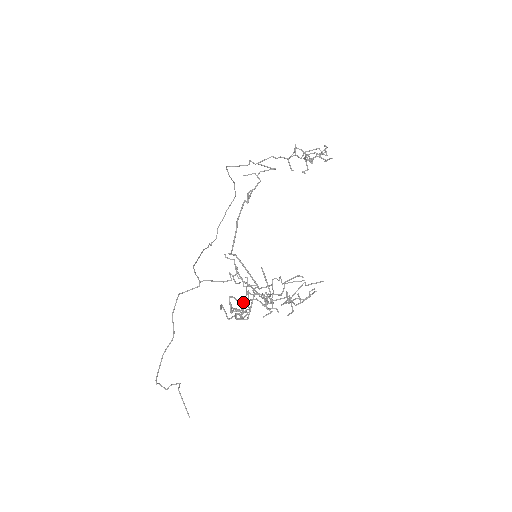
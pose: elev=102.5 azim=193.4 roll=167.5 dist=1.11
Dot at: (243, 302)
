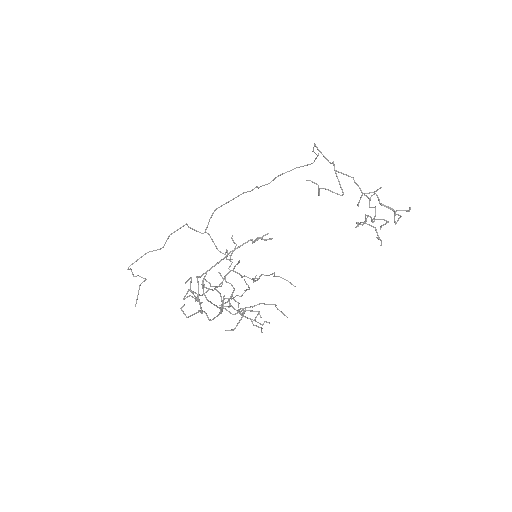
Dot at: (209, 289)
